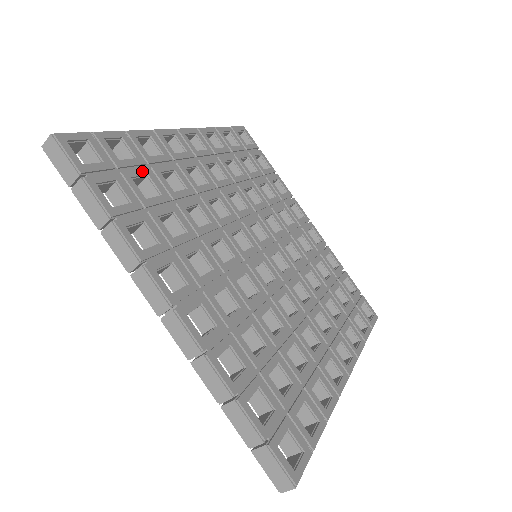
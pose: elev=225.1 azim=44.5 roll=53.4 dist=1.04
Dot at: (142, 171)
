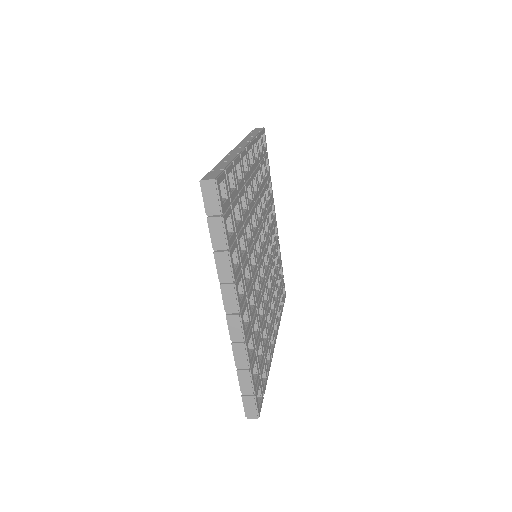
Dot at: (237, 200)
